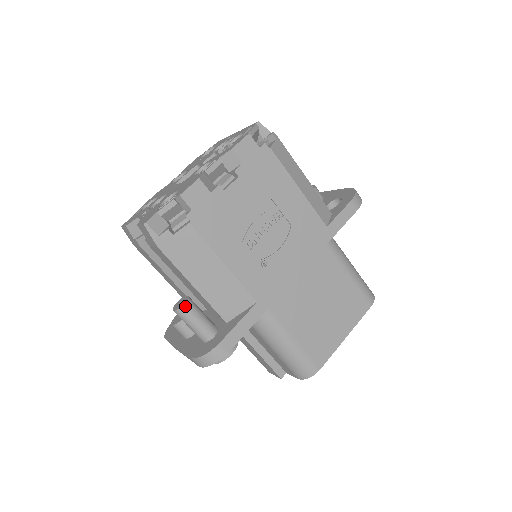
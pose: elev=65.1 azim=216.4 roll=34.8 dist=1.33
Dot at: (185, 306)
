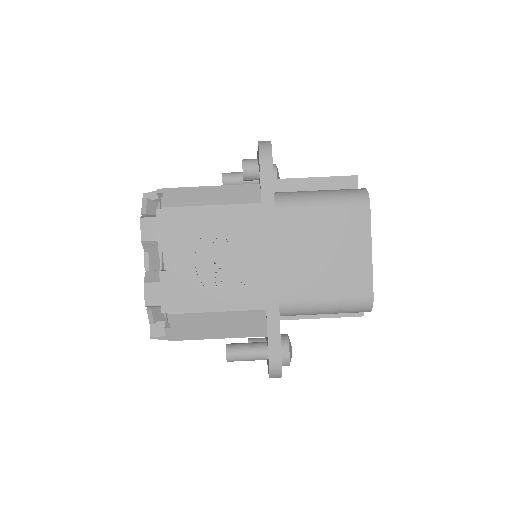
Dot at: (228, 355)
